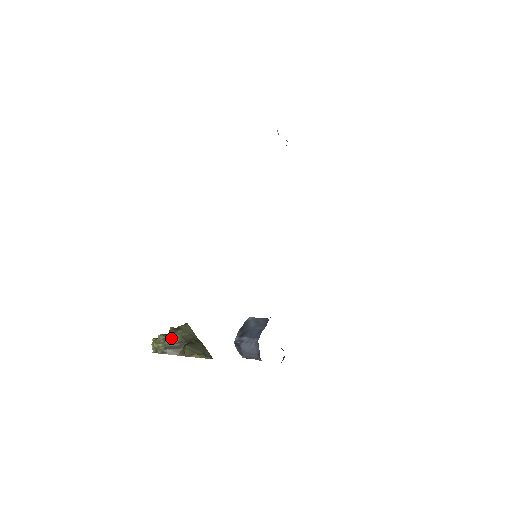
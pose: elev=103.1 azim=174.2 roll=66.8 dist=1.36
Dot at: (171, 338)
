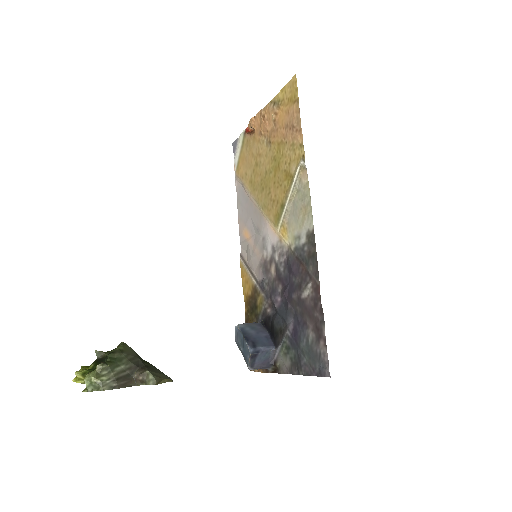
Dot at: (116, 366)
